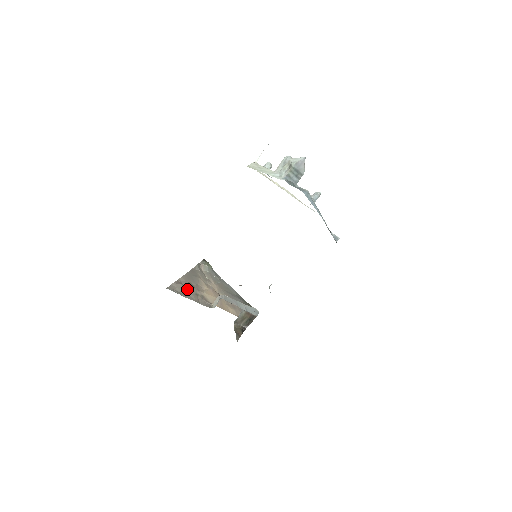
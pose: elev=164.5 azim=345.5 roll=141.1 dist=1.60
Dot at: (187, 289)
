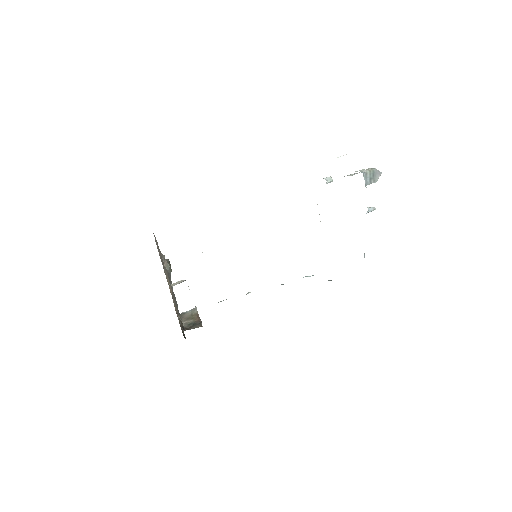
Dot at: (159, 252)
